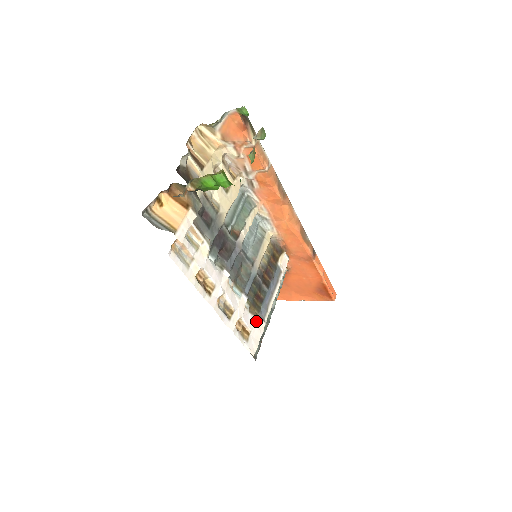
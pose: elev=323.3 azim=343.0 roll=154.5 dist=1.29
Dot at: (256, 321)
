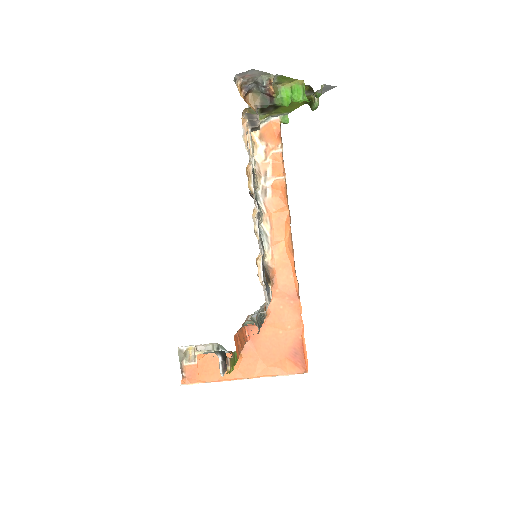
Dot at: (265, 287)
